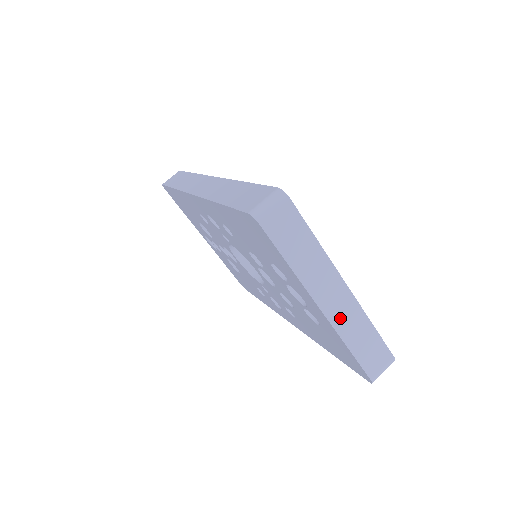
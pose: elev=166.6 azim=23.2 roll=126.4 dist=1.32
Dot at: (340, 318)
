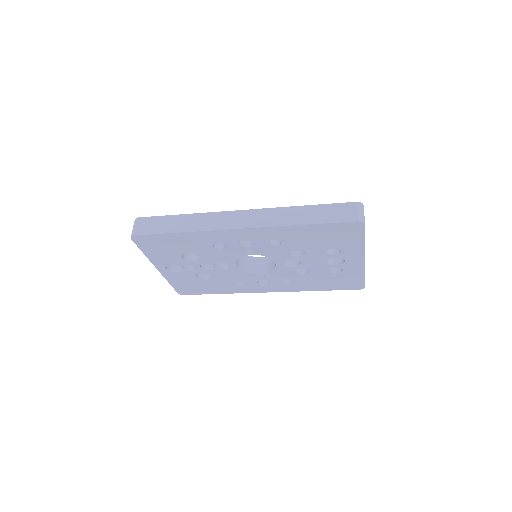
Dot at: occluded
